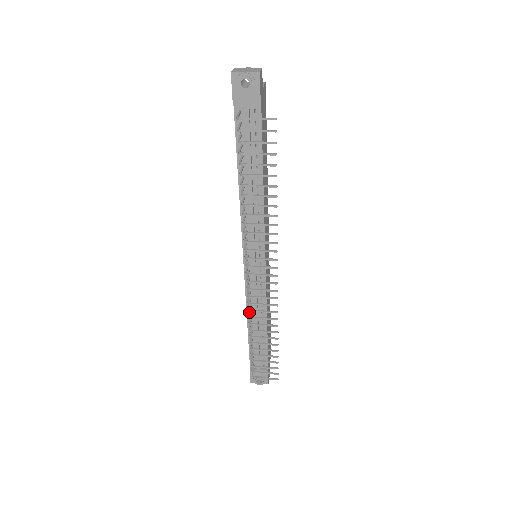
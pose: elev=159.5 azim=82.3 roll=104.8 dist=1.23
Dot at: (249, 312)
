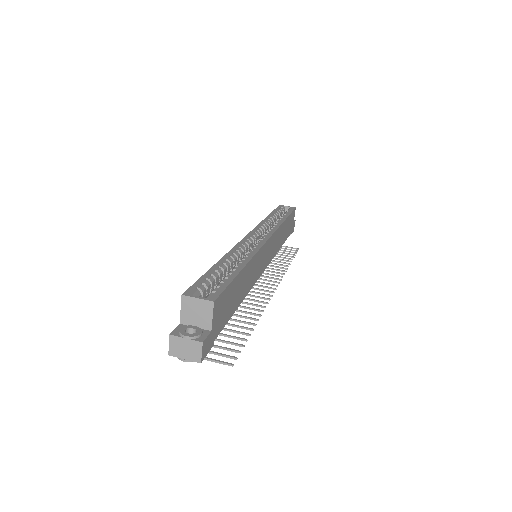
Dot at: occluded
